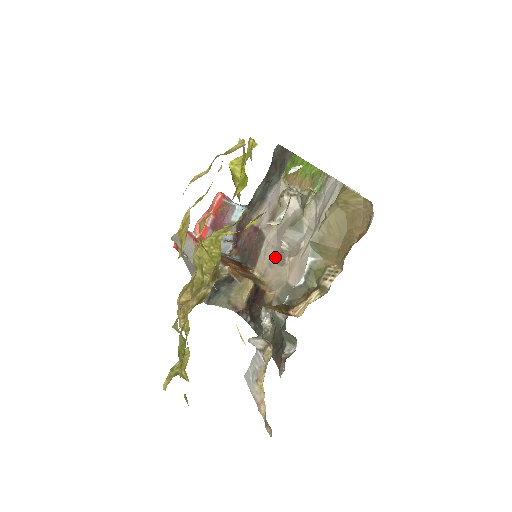
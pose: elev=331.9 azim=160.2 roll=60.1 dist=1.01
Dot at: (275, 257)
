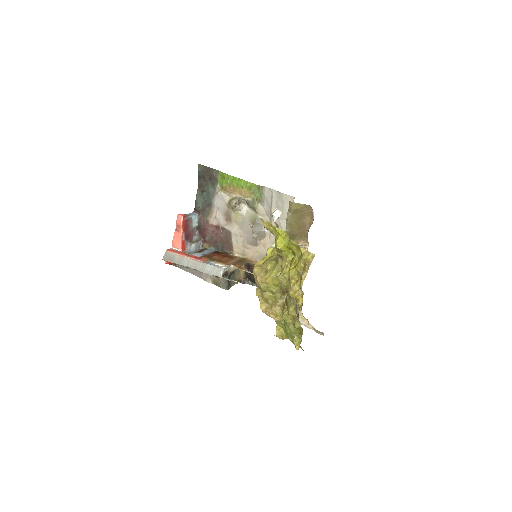
Dot at: (247, 242)
